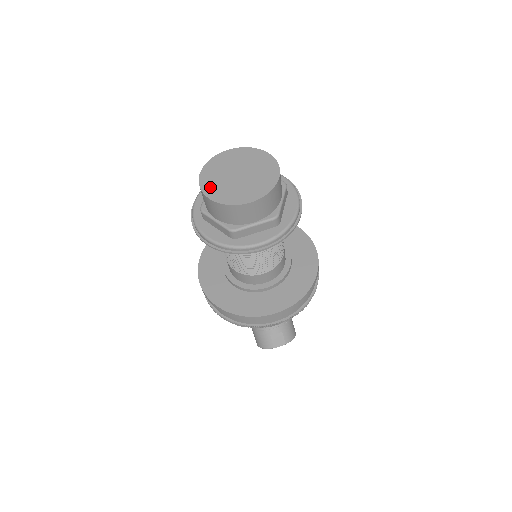
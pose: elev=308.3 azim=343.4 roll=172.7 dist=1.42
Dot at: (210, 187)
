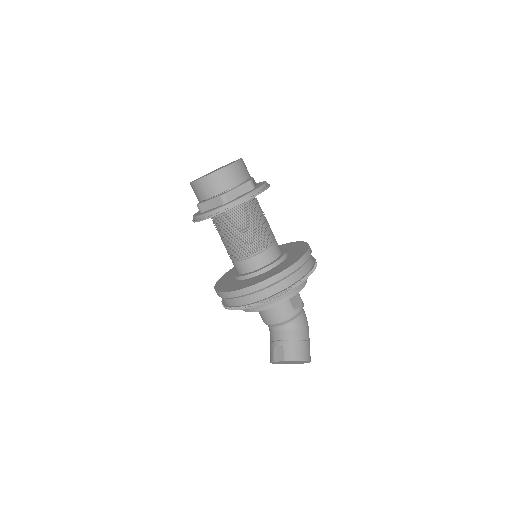
Dot at: occluded
